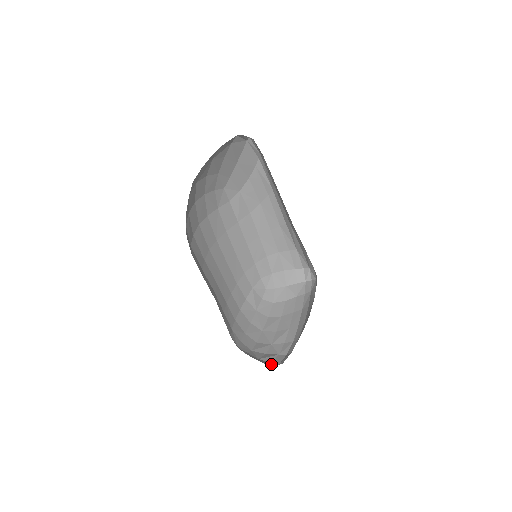
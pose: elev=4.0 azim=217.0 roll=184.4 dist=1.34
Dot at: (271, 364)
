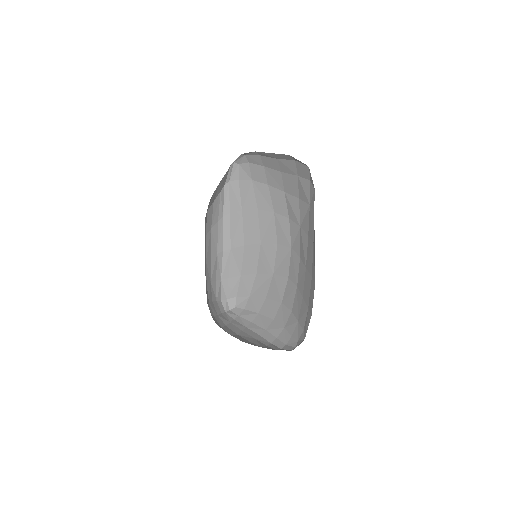
Dot at: occluded
